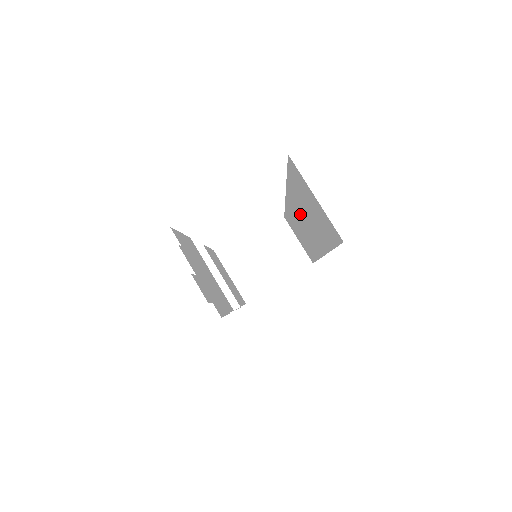
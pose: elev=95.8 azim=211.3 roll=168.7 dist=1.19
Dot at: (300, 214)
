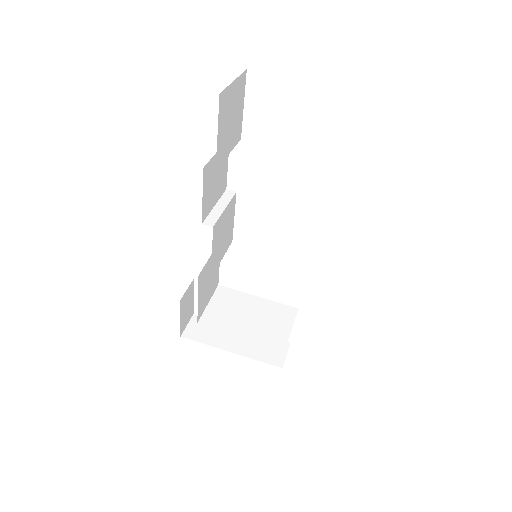
Dot at: occluded
